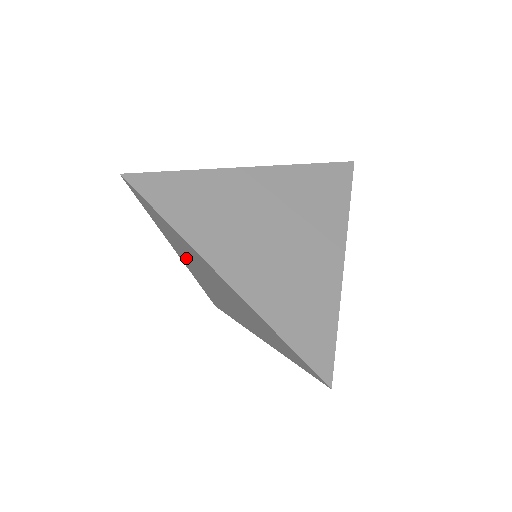
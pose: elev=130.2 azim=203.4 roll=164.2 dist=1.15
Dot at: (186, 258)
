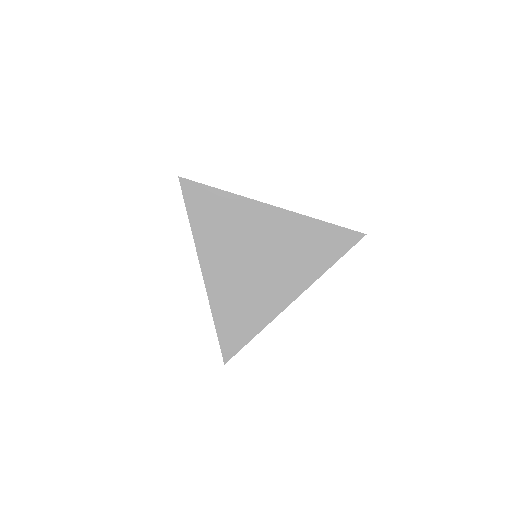
Dot at: occluded
